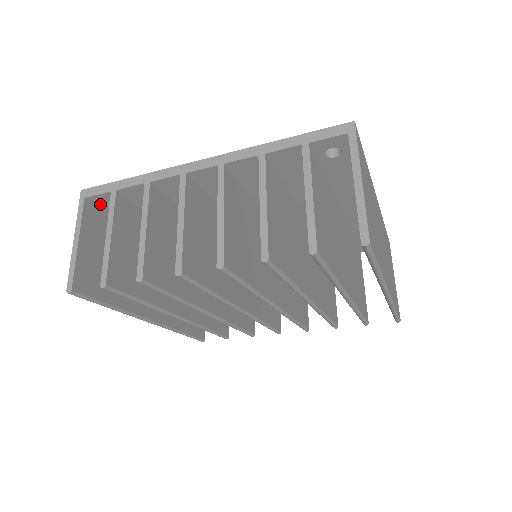
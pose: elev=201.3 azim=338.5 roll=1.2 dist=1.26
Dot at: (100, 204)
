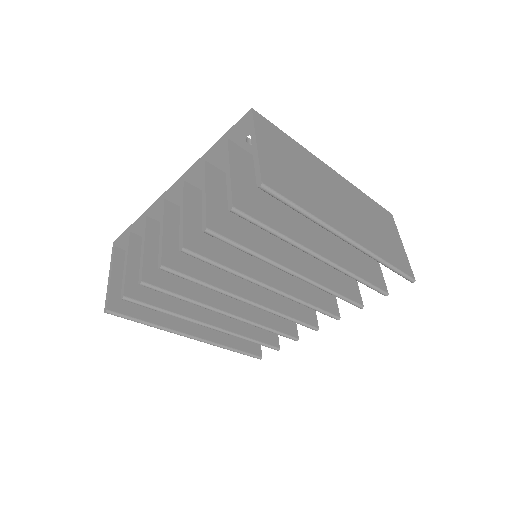
Dot at: occluded
